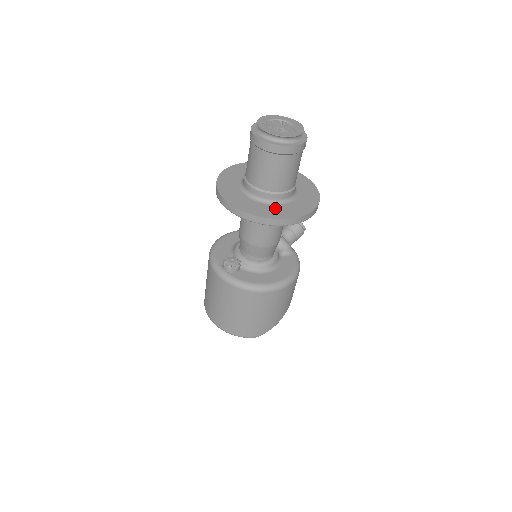
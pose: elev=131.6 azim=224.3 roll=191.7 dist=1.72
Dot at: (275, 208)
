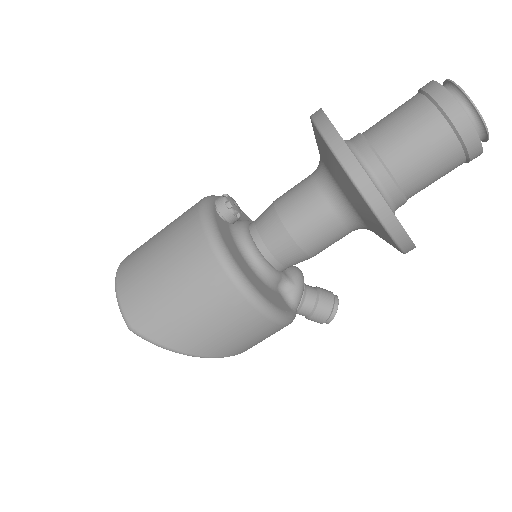
Dot at: occluded
